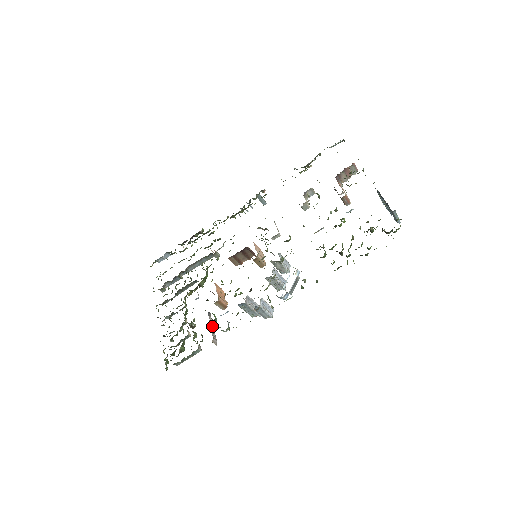
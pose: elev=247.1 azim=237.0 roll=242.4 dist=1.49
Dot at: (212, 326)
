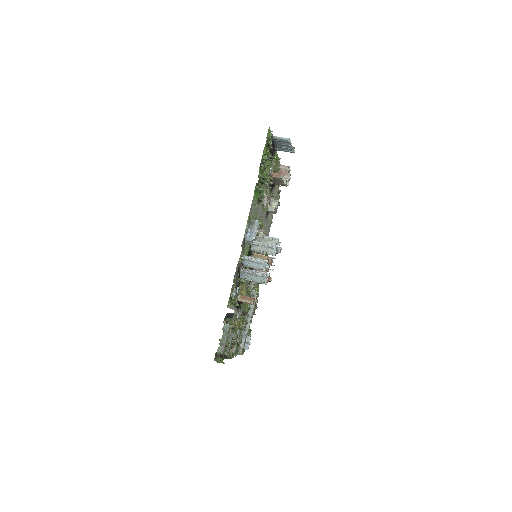
Dot at: occluded
